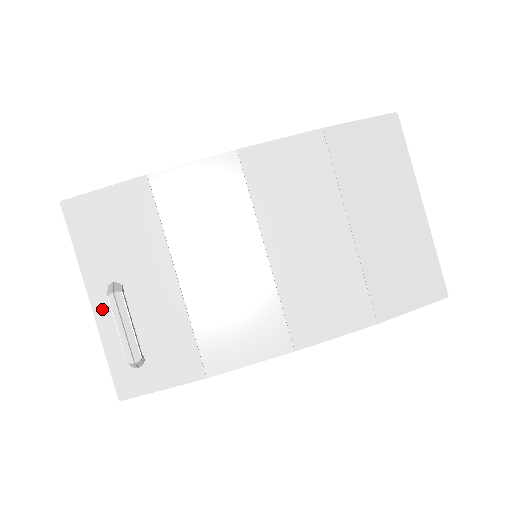
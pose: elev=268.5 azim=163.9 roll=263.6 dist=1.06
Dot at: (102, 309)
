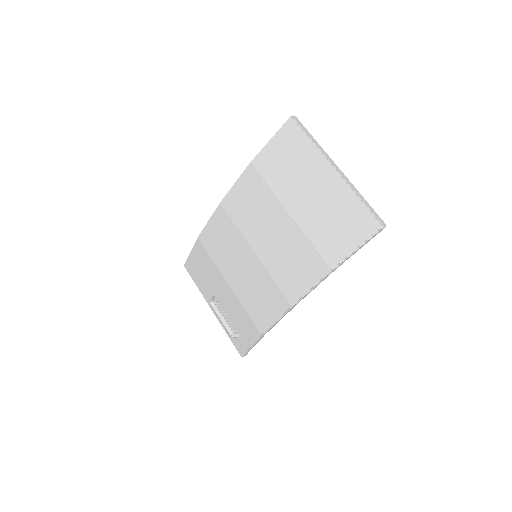
Dot at: occluded
